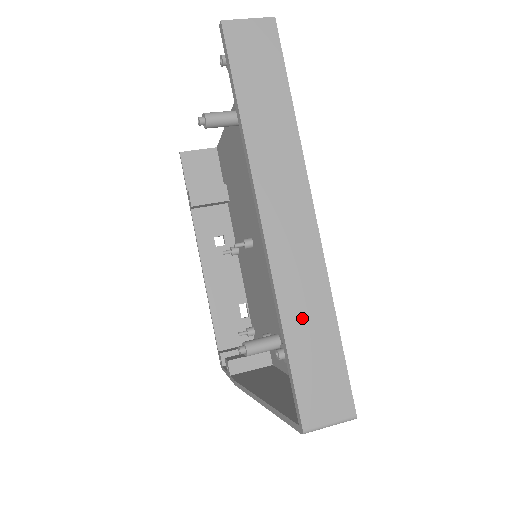
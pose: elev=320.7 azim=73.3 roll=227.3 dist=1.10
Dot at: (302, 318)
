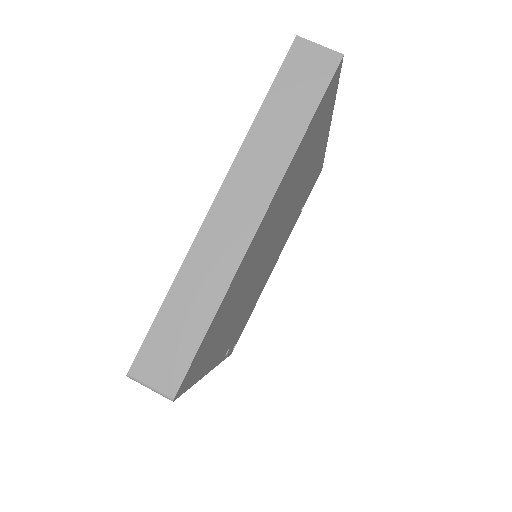
Dot at: (190, 293)
